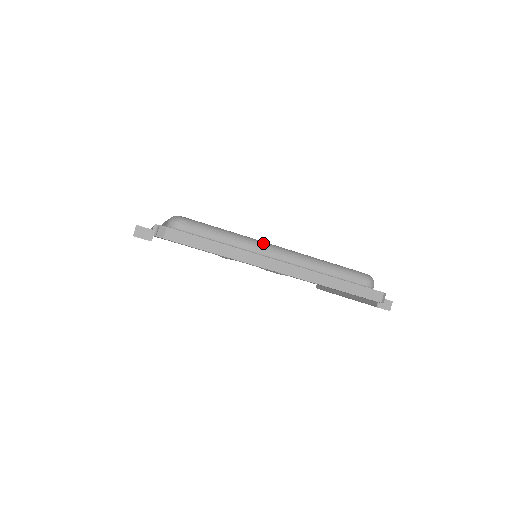
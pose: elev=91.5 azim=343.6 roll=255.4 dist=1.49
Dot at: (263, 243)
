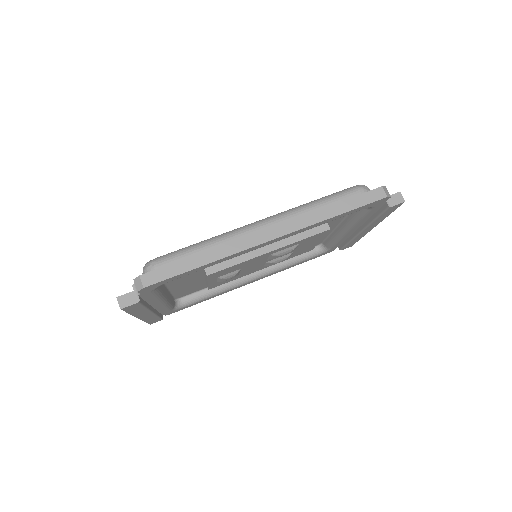
Dot at: (239, 228)
